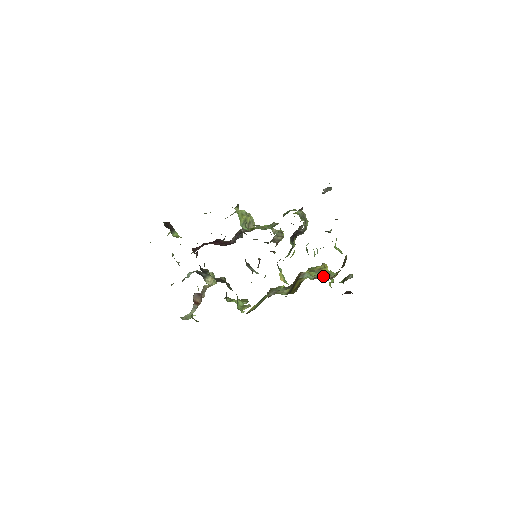
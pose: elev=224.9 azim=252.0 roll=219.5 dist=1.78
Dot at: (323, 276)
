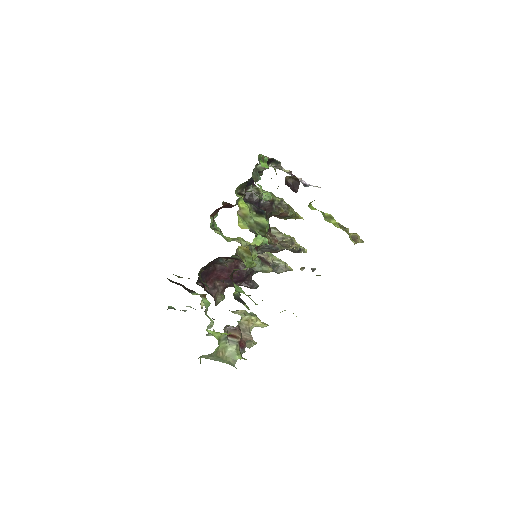
Dot at: occluded
